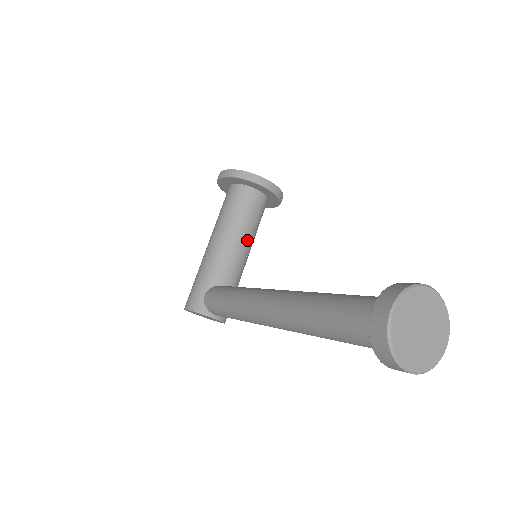
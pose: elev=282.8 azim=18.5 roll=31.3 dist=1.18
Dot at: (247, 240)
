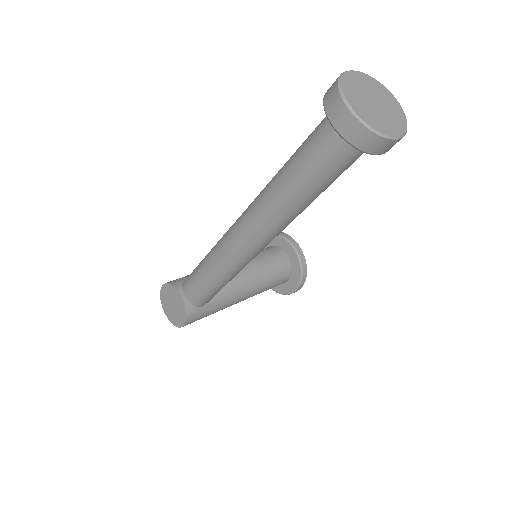
Dot at: (254, 276)
